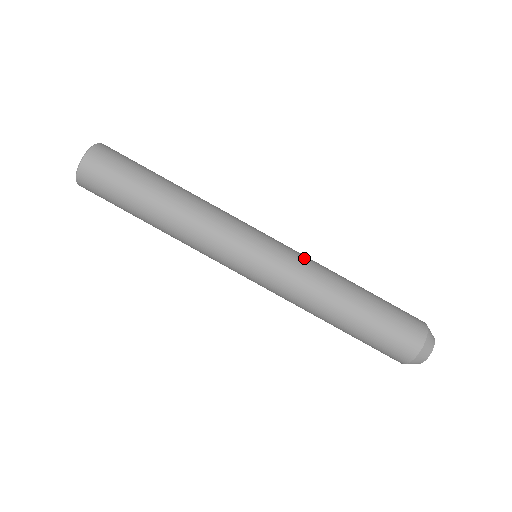
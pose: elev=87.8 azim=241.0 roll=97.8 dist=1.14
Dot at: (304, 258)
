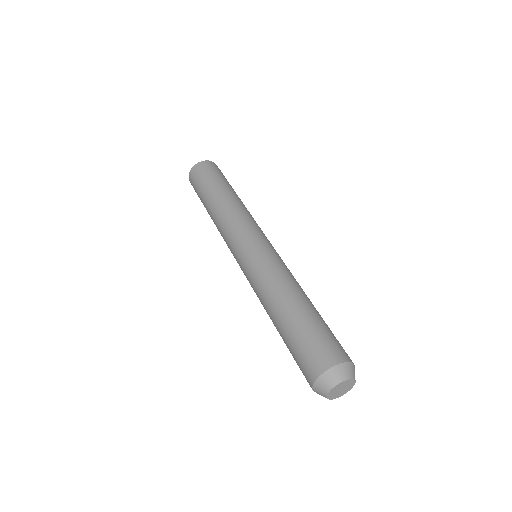
Dot at: (284, 265)
